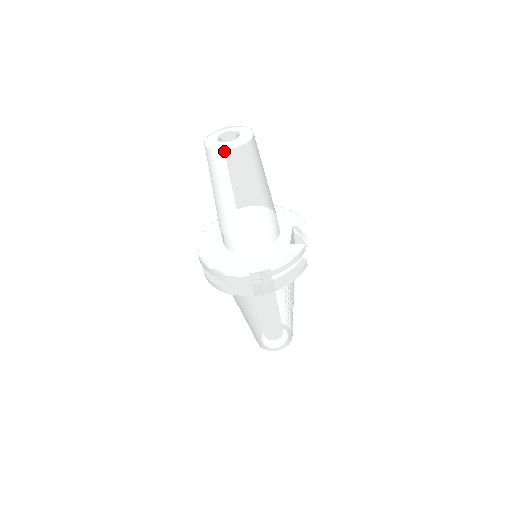
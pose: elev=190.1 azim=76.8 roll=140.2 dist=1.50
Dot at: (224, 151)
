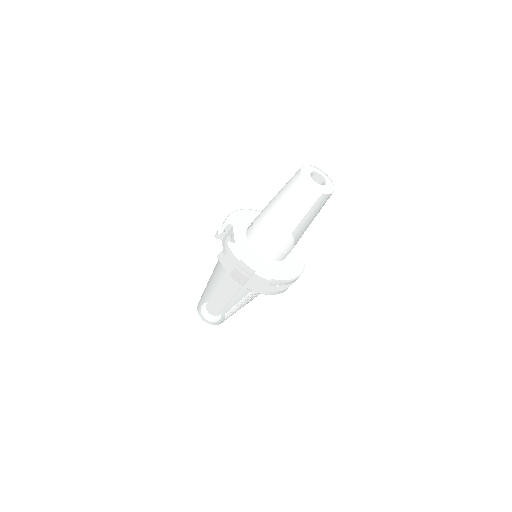
Dot at: (321, 194)
